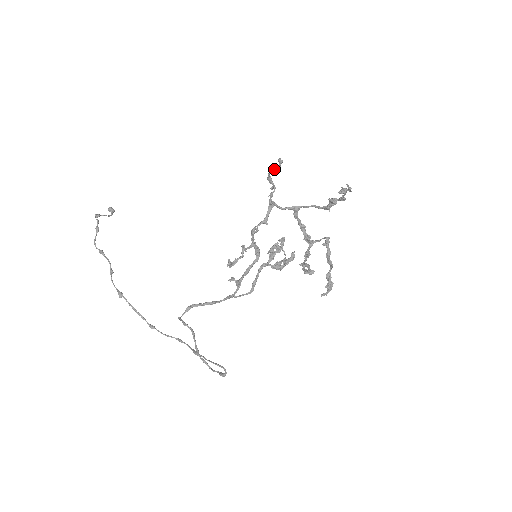
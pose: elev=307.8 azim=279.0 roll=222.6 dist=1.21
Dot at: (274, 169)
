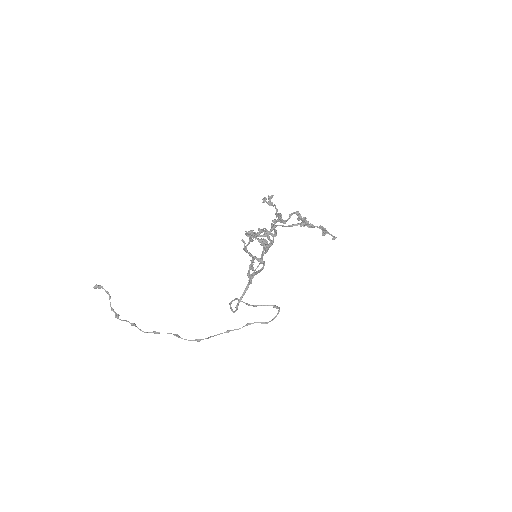
Dot at: occluded
